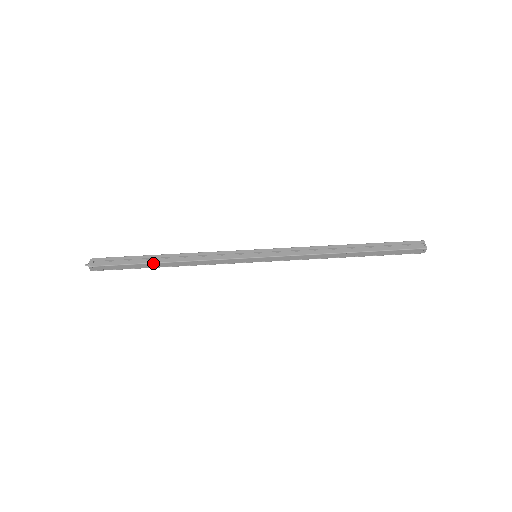
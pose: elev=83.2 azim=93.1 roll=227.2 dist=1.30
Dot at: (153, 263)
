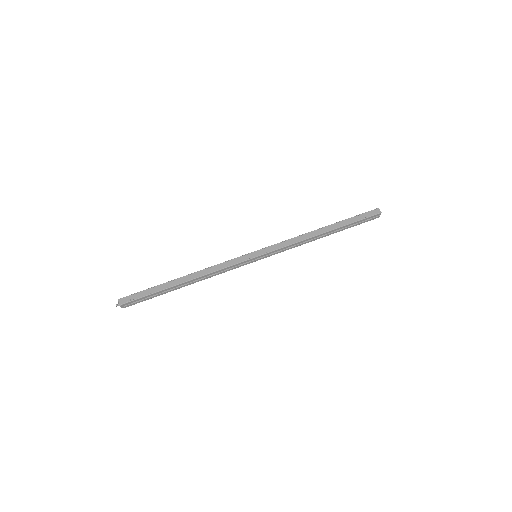
Dot at: (173, 280)
